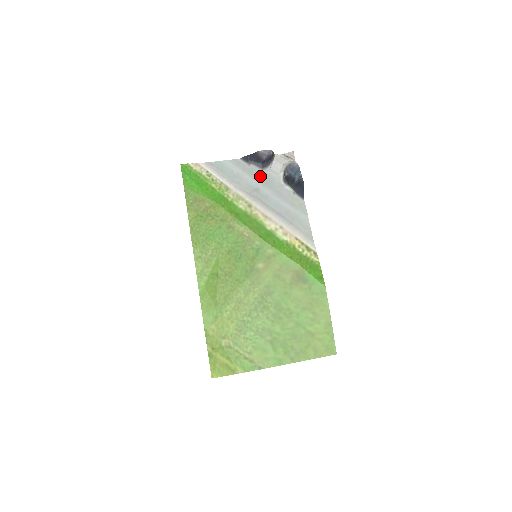
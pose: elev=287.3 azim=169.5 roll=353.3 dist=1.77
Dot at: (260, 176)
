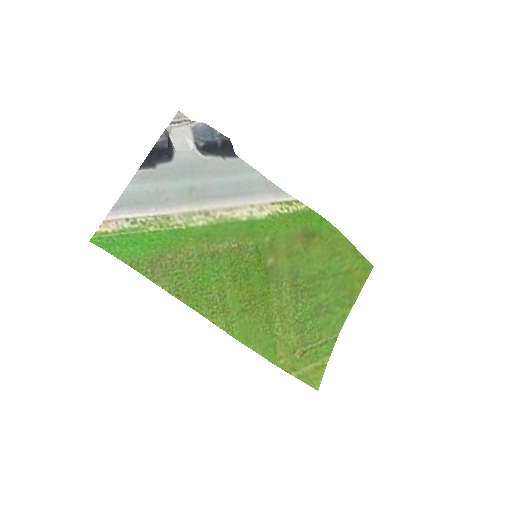
Dot at: (178, 171)
